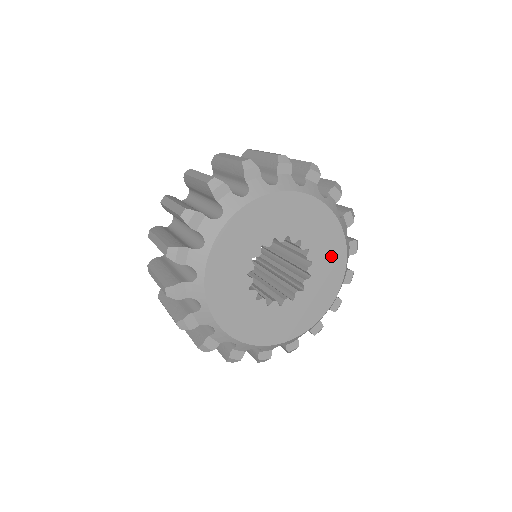
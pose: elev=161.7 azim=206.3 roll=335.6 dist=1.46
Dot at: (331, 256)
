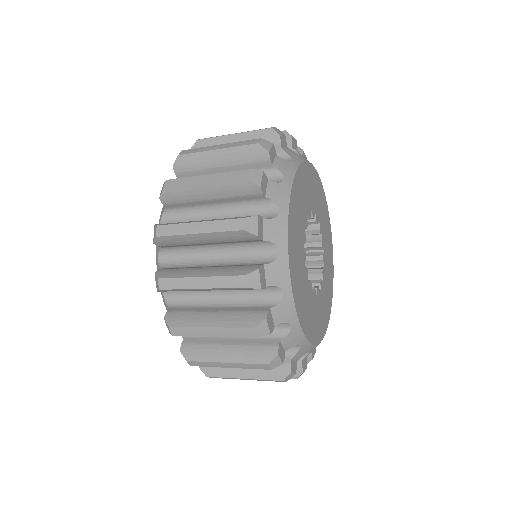
Dot at: (321, 204)
